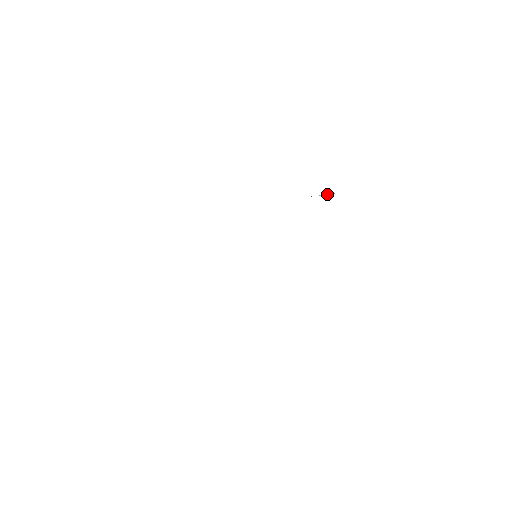
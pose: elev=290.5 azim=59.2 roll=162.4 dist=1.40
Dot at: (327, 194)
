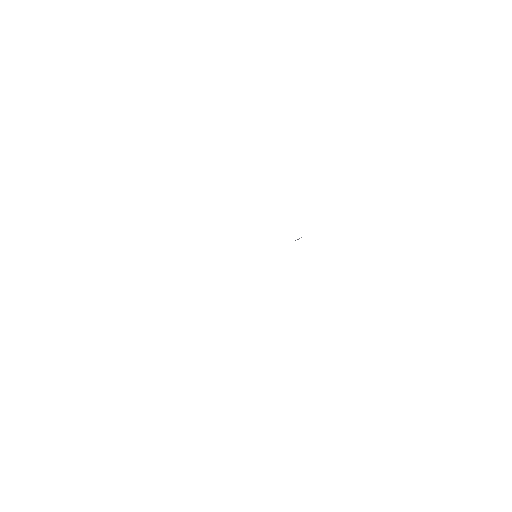
Dot at: occluded
